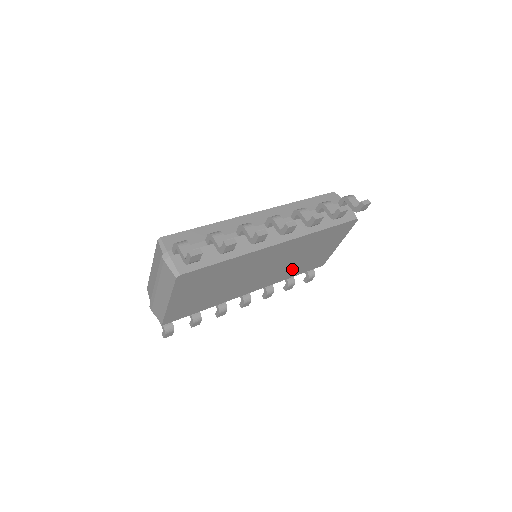
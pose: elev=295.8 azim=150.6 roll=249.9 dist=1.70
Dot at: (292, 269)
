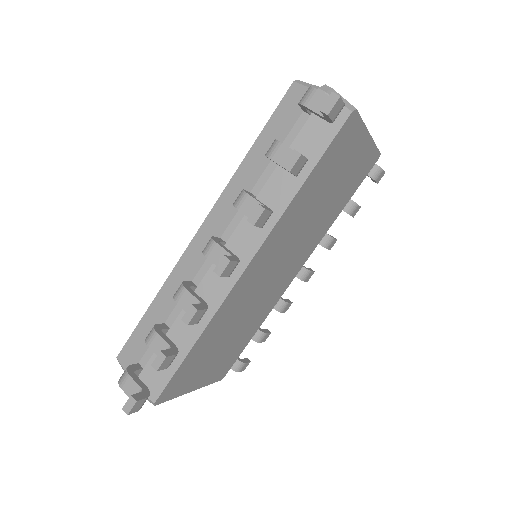
Dot at: (325, 217)
